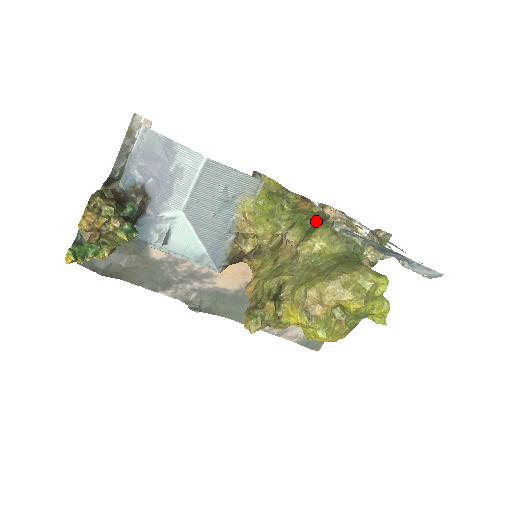
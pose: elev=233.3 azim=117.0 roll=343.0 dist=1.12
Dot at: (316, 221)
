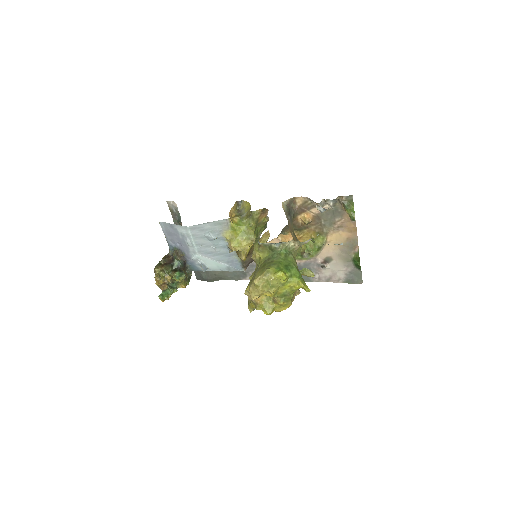
Dot at: occluded
